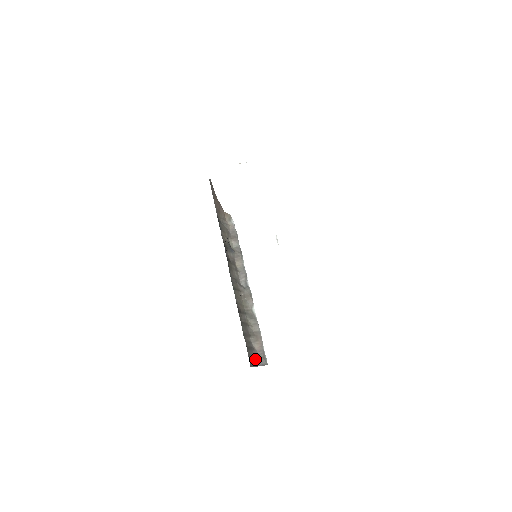
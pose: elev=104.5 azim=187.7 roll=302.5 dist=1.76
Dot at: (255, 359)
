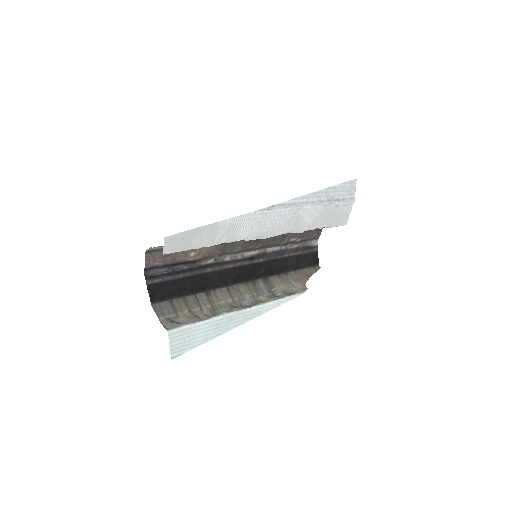
Dot at: (166, 317)
